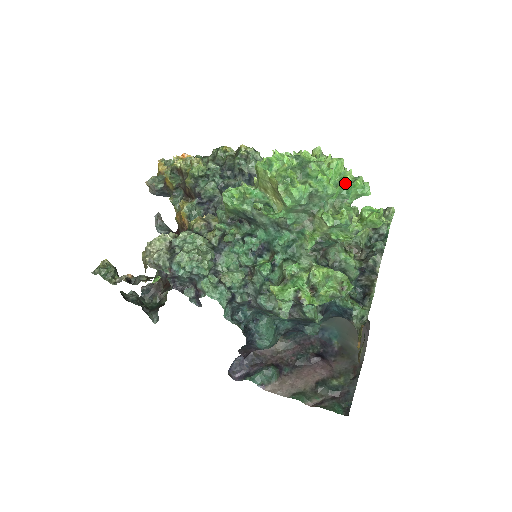
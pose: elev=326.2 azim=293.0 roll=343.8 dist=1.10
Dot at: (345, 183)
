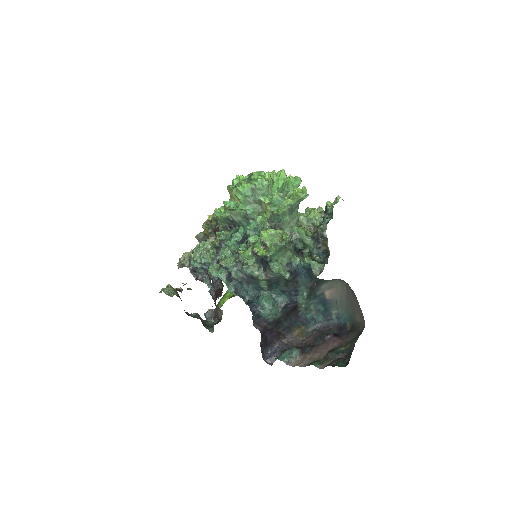
Dot at: (285, 182)
